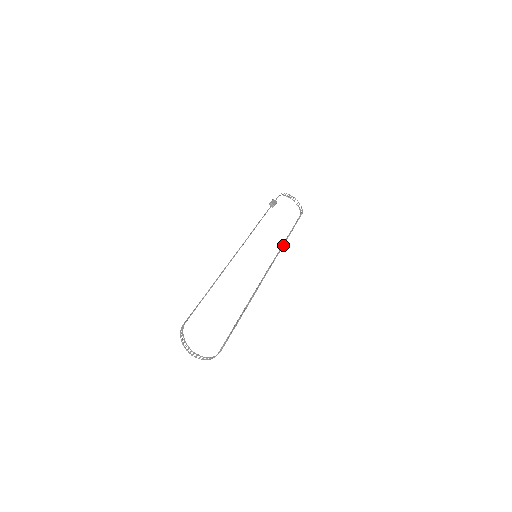
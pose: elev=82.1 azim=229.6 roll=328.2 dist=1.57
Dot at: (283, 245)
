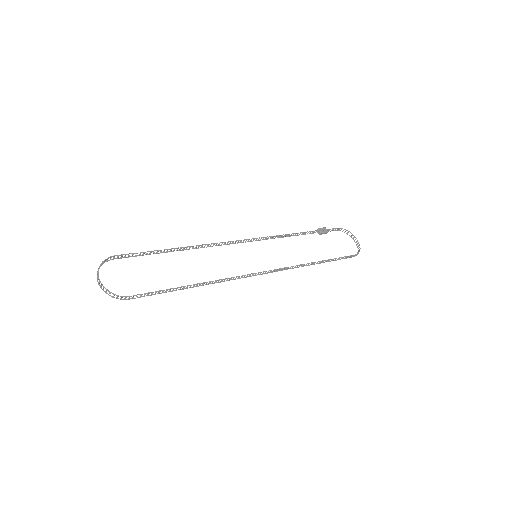
Dot at: (301, 264)
